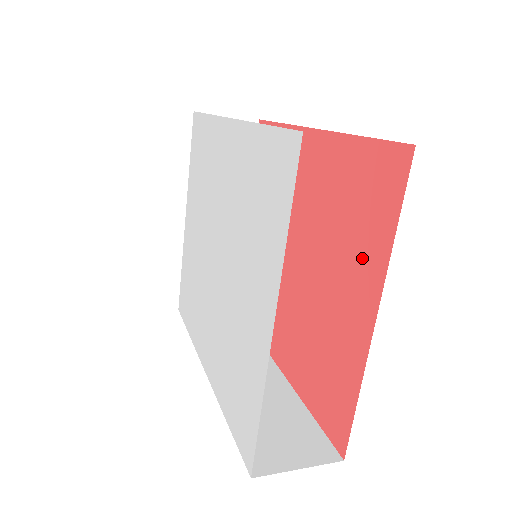
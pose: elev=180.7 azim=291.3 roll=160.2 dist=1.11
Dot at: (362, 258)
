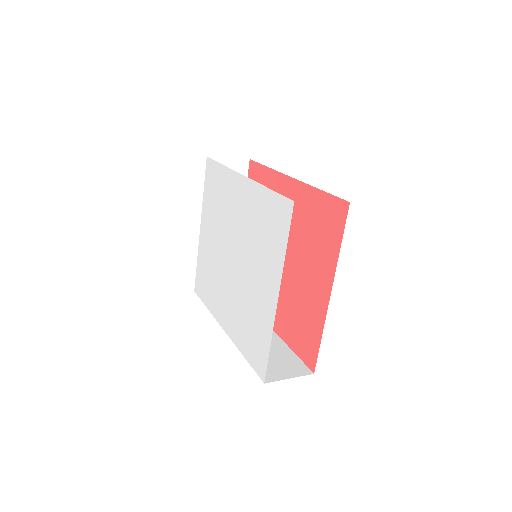
Dot at: (323, 259)
